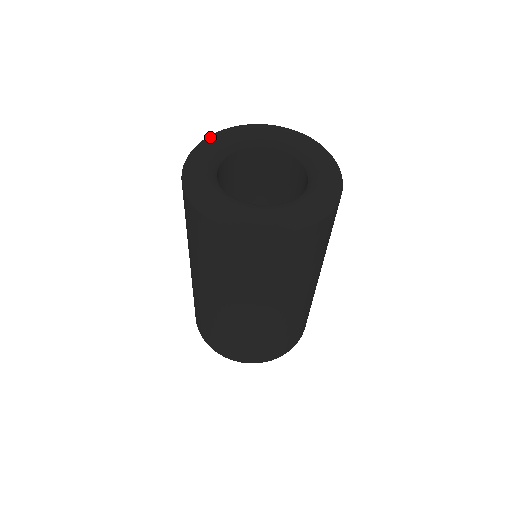
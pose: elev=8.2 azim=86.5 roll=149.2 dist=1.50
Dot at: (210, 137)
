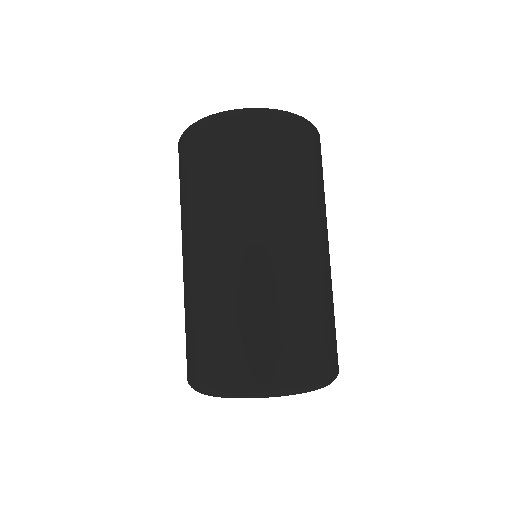
Dot at: occluded
